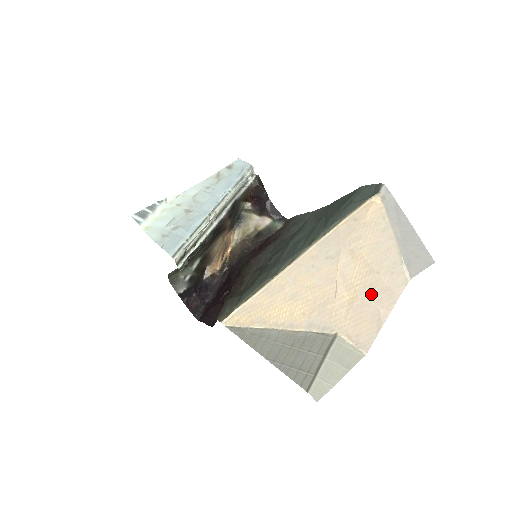
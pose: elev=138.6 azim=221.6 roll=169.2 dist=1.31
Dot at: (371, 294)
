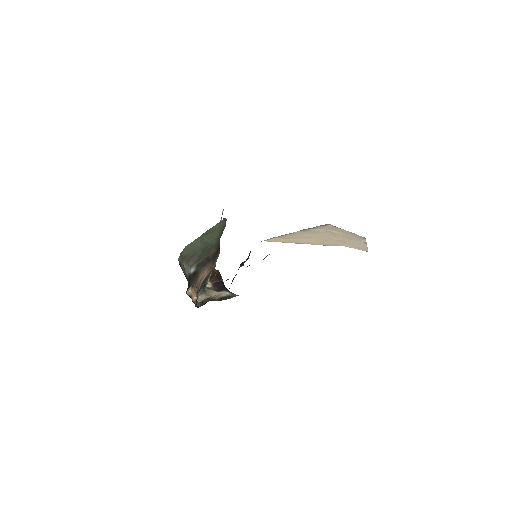
Dot at: (352, 238)
